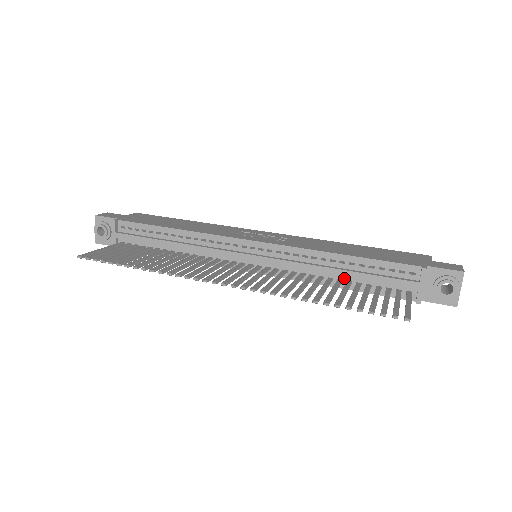
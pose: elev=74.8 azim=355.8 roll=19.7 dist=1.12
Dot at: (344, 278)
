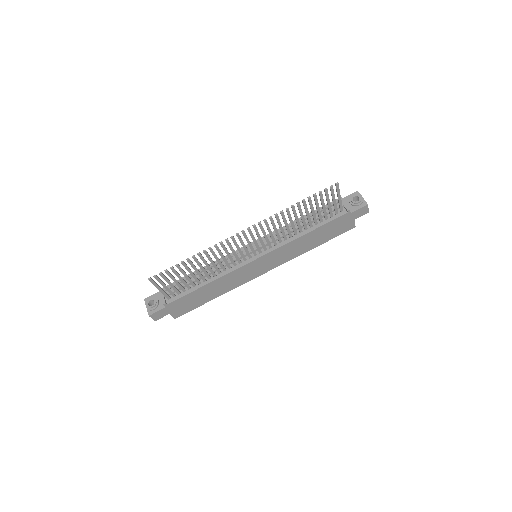
Dot at: (307, 227)
